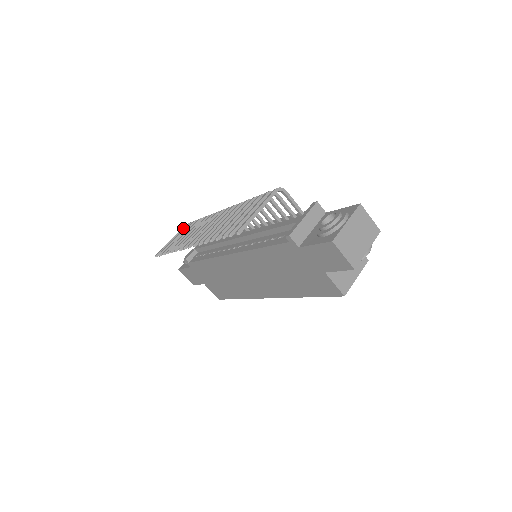
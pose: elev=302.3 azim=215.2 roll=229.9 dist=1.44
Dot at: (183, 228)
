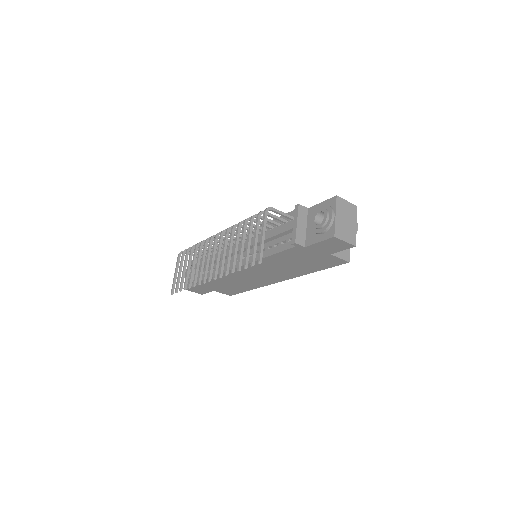
Dot at: (178, 259)
